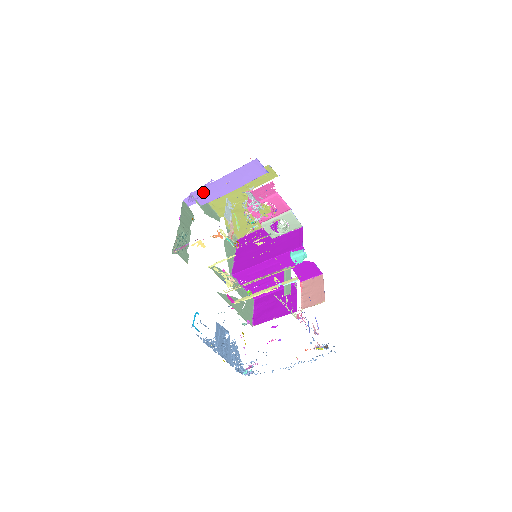
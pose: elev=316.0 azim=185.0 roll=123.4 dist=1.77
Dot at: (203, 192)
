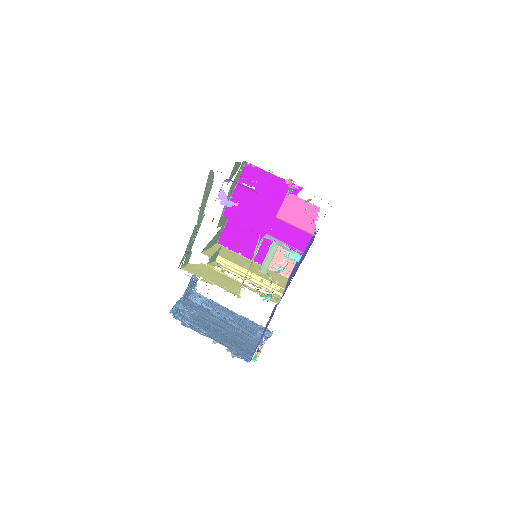
Dot at: occluded
